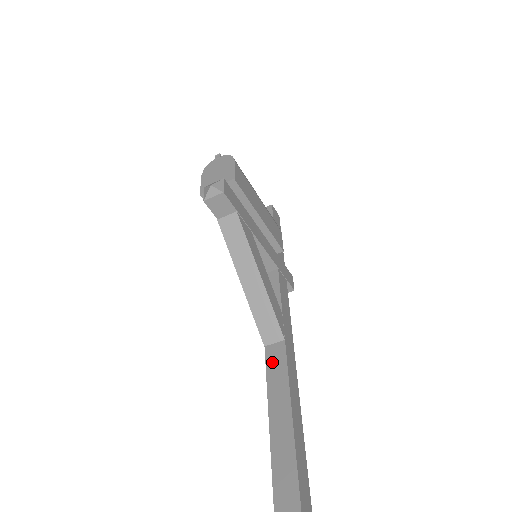
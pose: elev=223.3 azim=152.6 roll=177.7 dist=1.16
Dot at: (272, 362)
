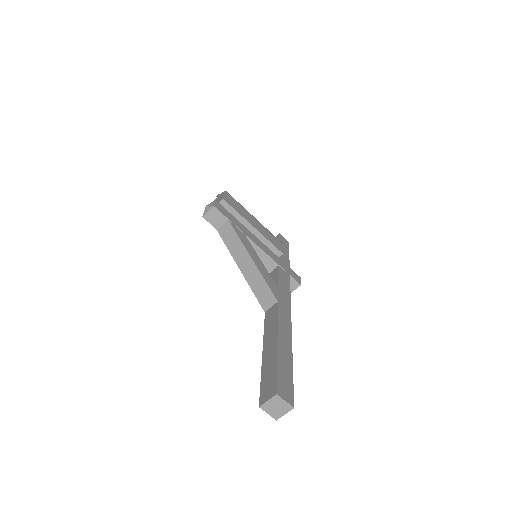
Dot at: (268, 318)
